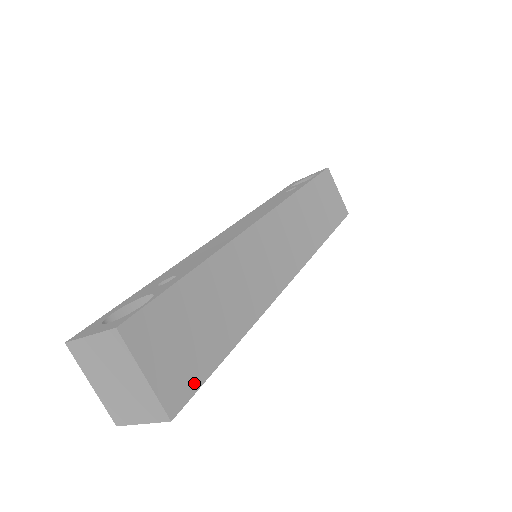
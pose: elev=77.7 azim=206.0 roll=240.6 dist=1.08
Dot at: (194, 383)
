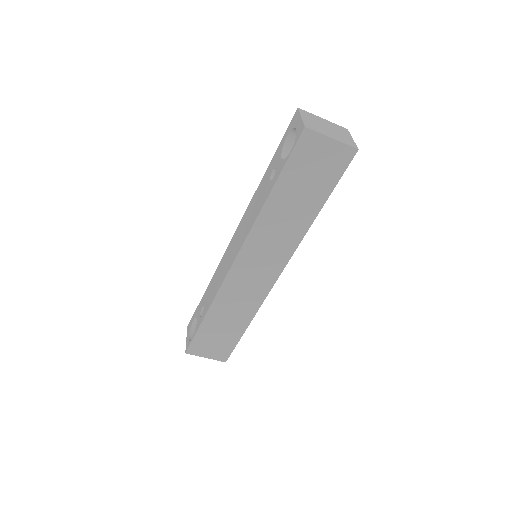
Dot at: (229, 350)
